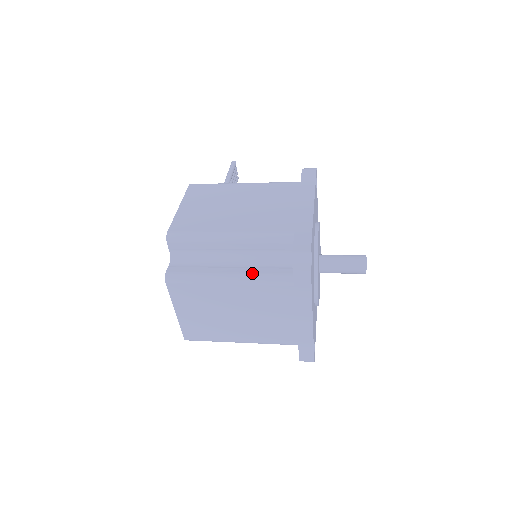
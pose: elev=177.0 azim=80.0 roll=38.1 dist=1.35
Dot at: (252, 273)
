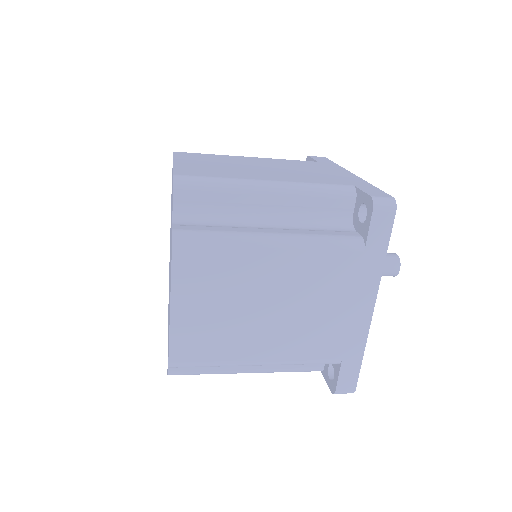
Dot at: (306, 233)
